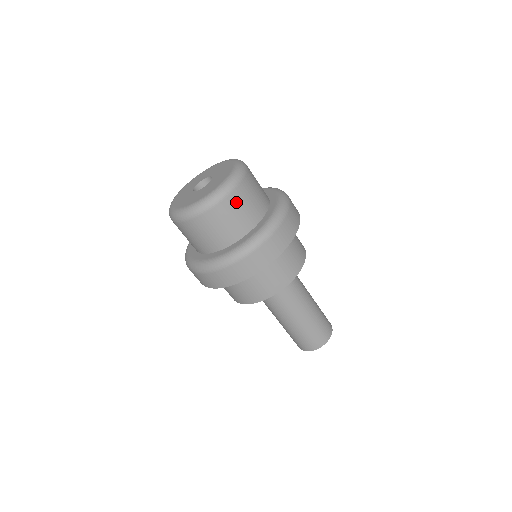
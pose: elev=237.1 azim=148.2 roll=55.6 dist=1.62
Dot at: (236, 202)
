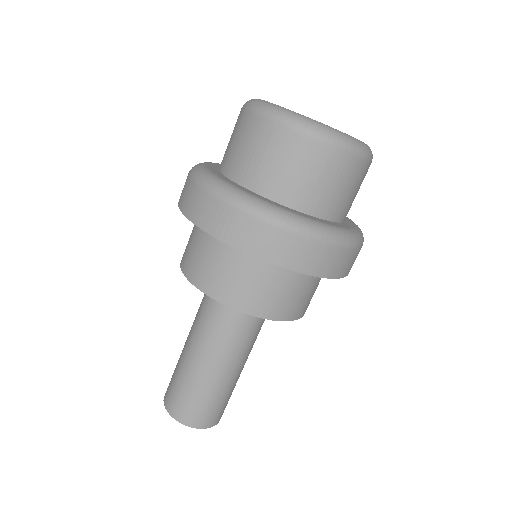
Dot at: (364, 177)
